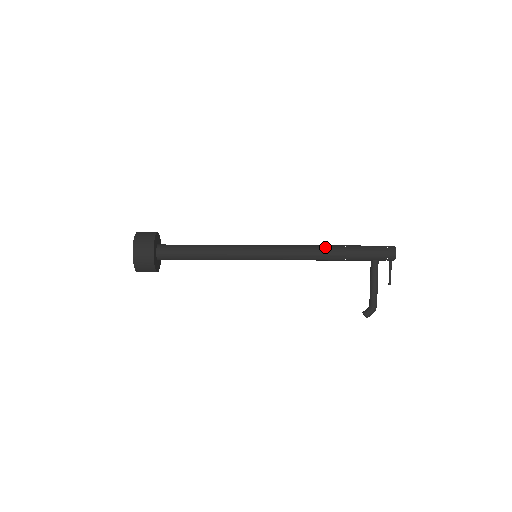
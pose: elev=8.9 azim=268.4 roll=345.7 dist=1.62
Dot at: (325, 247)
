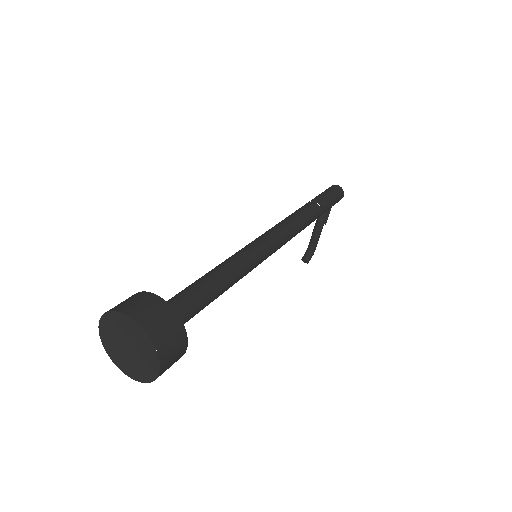
Dot at: (309, 214)
